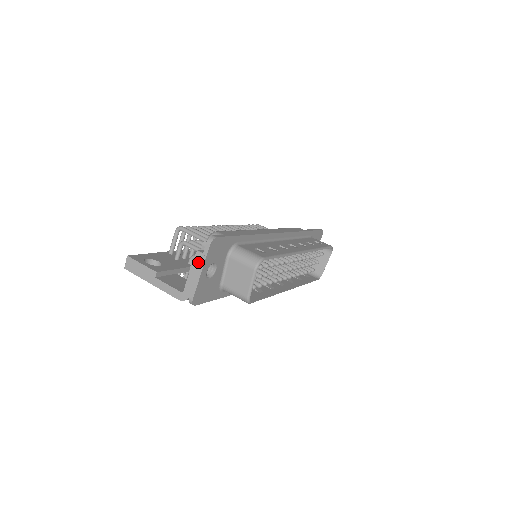
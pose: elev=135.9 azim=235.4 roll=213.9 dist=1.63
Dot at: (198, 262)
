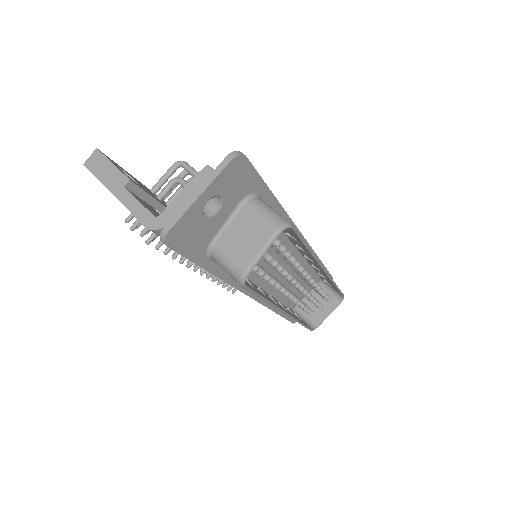
Dot at: (202, 179)
